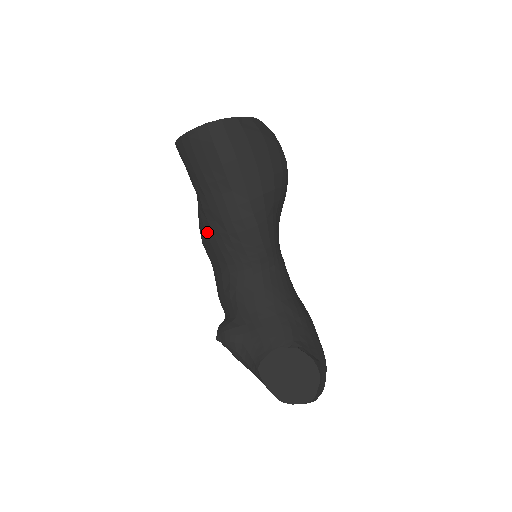
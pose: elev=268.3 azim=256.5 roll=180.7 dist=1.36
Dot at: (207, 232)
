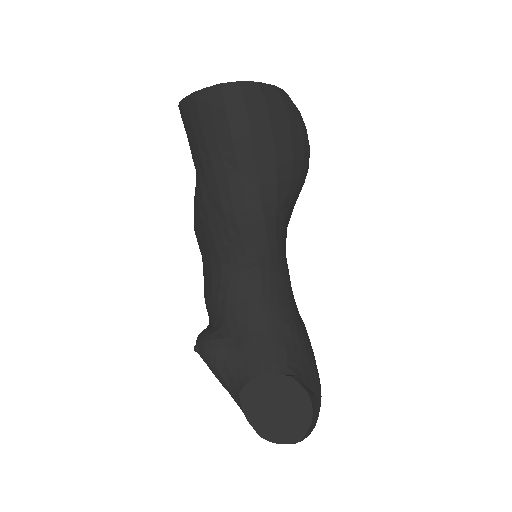
Dot at: (202, 219)
